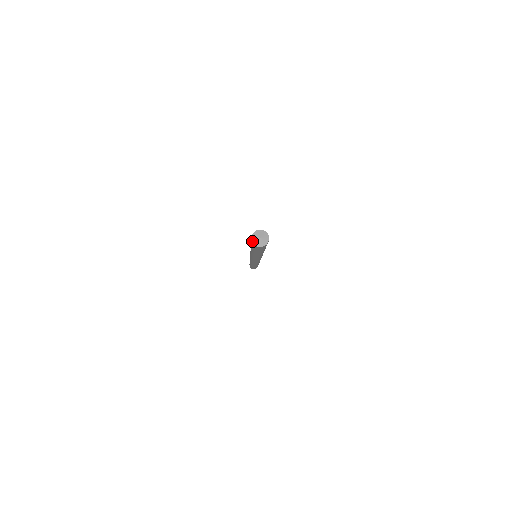
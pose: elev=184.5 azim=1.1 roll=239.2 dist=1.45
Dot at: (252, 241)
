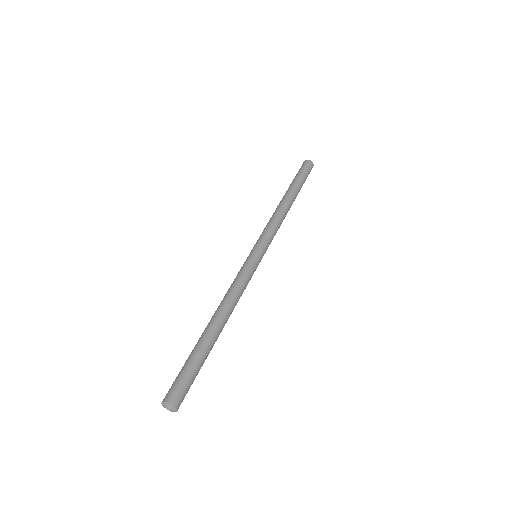
Dot at: (163, 406)
